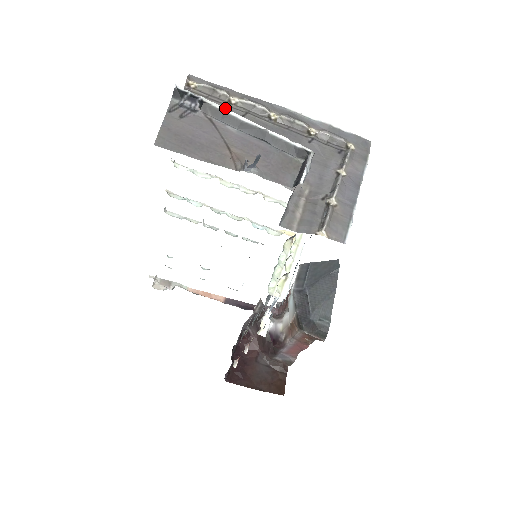
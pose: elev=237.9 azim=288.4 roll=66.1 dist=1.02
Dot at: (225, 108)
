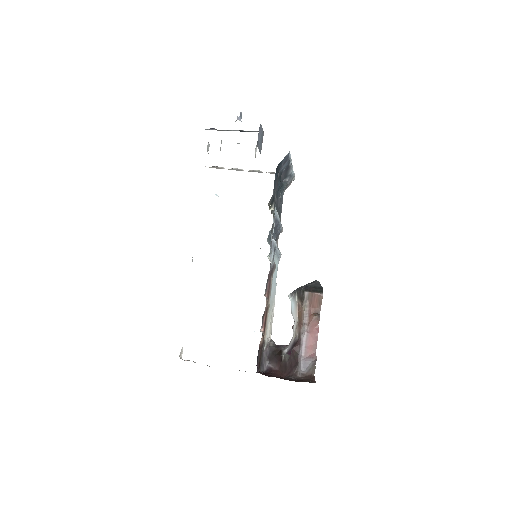
Dot at: occluded
